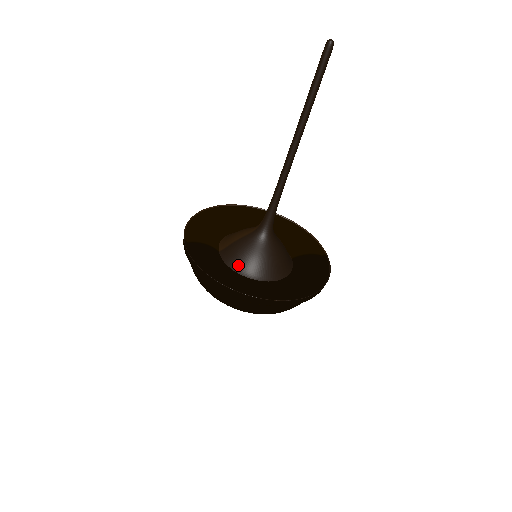
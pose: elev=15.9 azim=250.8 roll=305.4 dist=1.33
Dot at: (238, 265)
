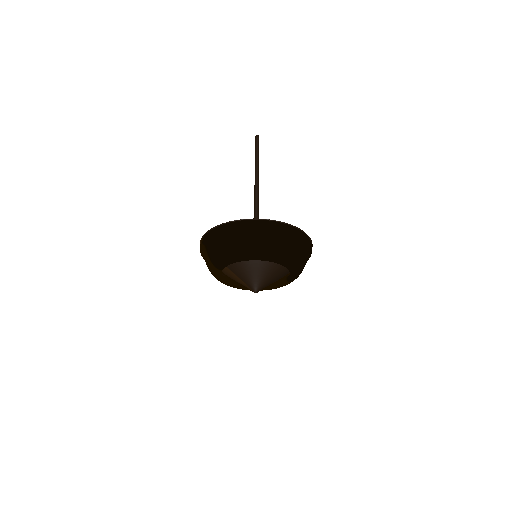
Dot at: occluded
